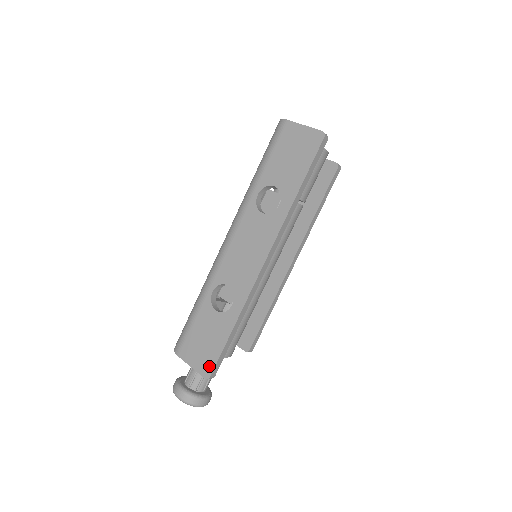
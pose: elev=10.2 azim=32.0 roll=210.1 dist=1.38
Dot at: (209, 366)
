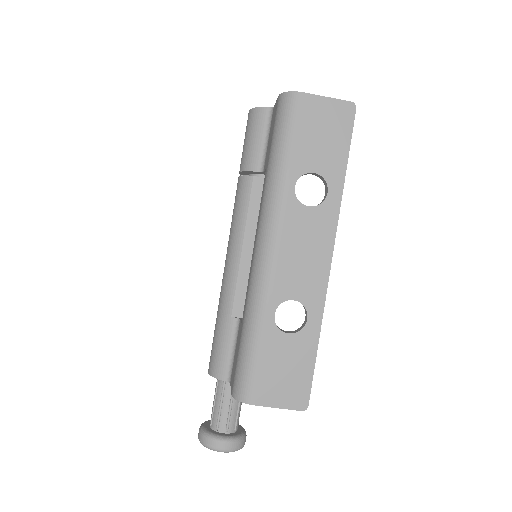
Dot at: (303, 396)
